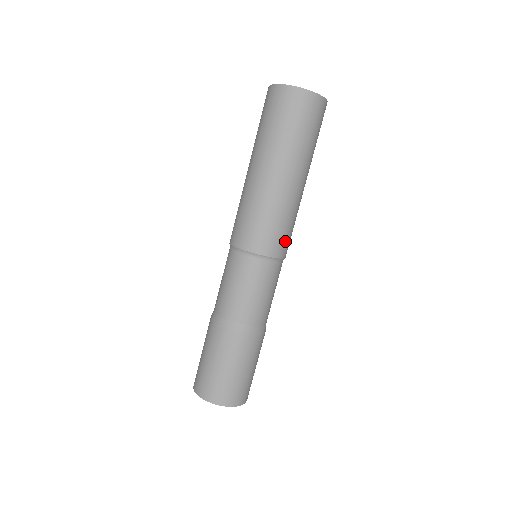
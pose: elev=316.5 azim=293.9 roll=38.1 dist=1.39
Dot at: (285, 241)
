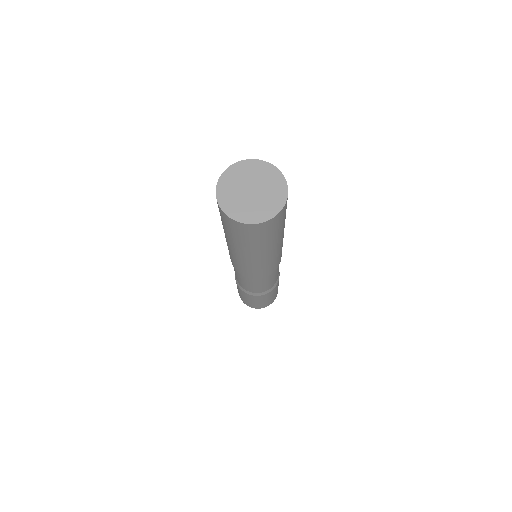
Dot at: (262, 273)
